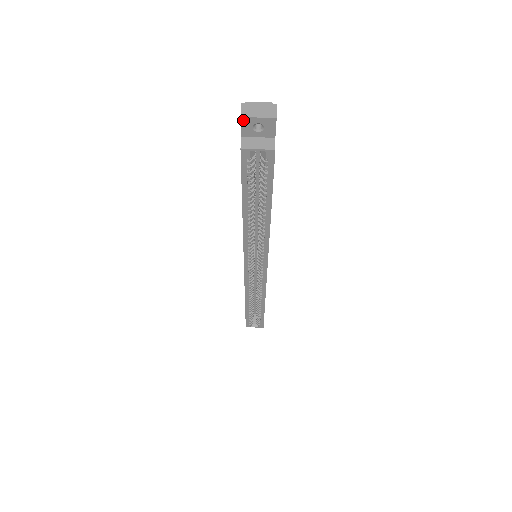
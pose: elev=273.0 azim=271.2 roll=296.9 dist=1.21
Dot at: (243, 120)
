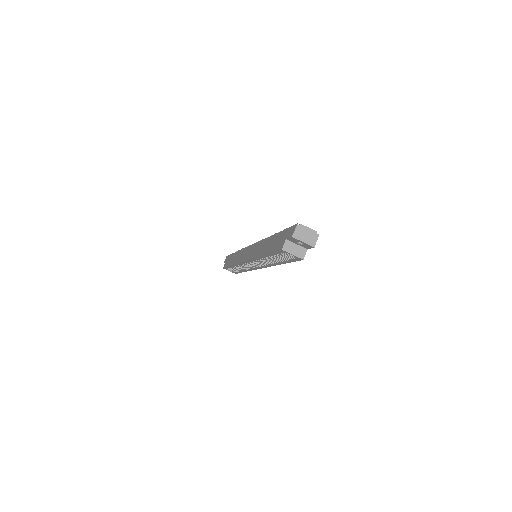
Dot at: (293, 238)
